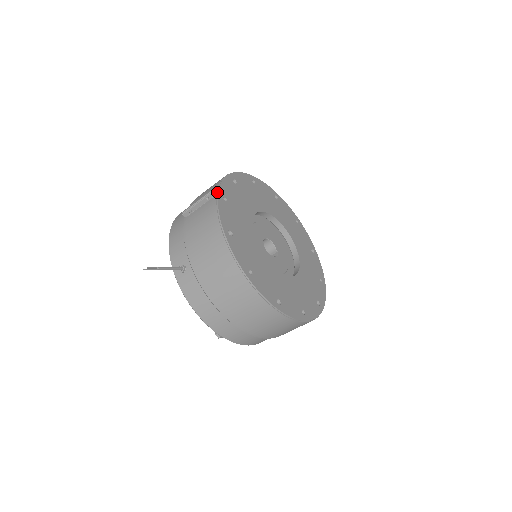
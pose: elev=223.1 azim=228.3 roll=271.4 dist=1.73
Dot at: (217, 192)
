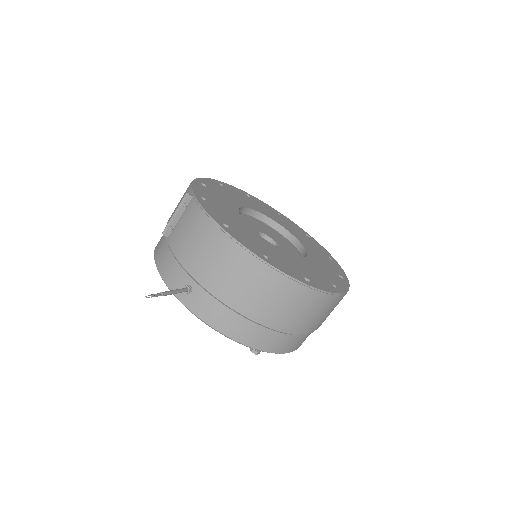
Dot at: (192, 194)
